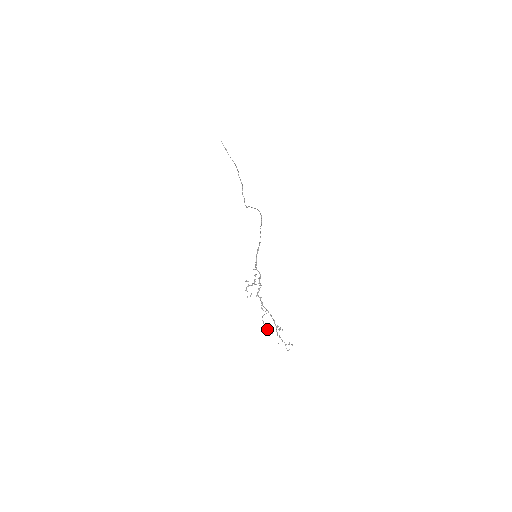
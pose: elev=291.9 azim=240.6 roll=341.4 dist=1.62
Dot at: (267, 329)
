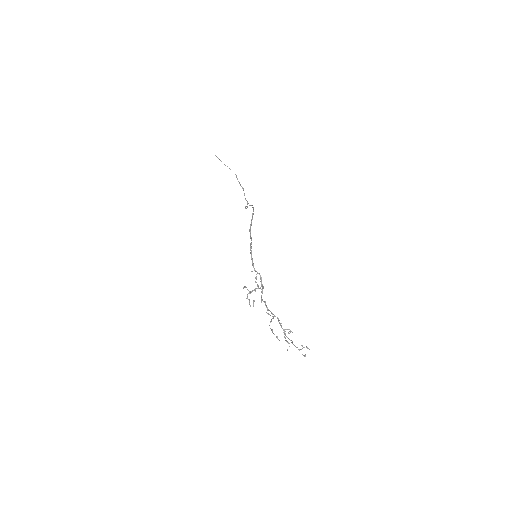
Dot at: (276, 337)
